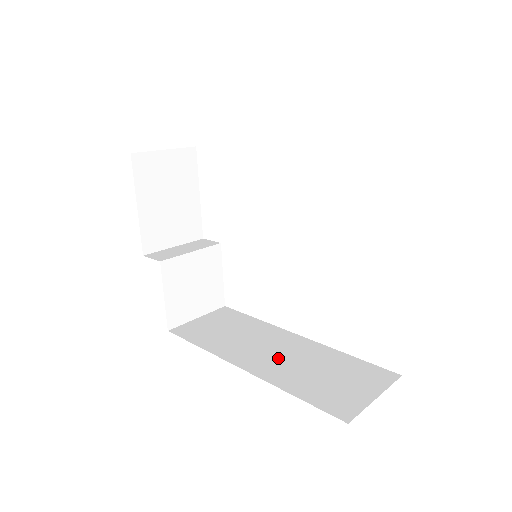
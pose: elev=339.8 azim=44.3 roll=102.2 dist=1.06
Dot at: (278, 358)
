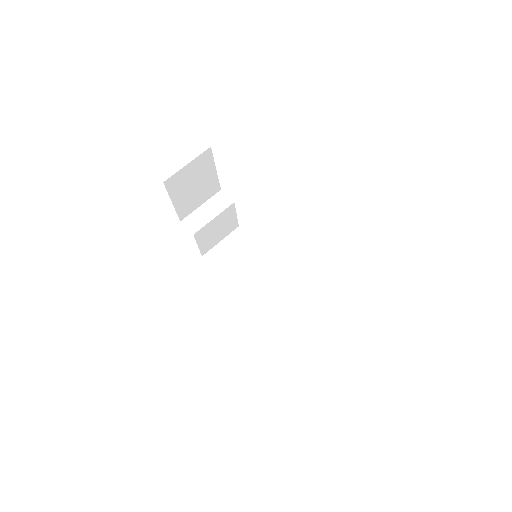
Dot at: (269, 295)
